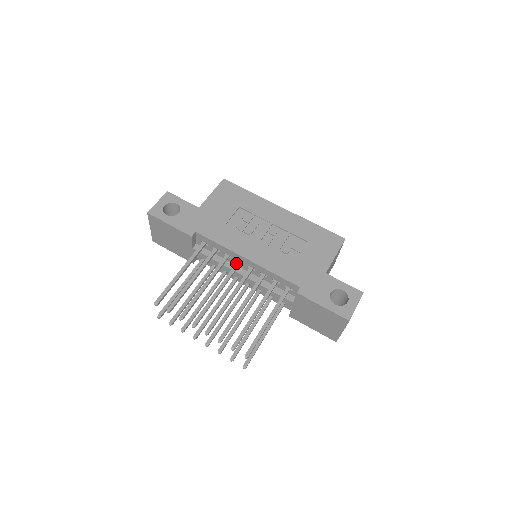
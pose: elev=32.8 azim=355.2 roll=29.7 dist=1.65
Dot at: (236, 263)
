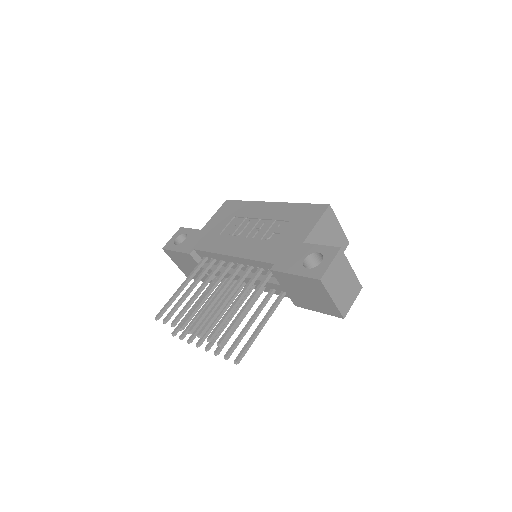
Dot at: (227, 265)
